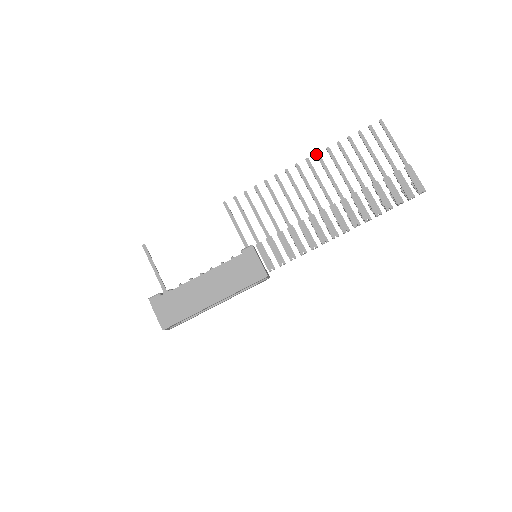
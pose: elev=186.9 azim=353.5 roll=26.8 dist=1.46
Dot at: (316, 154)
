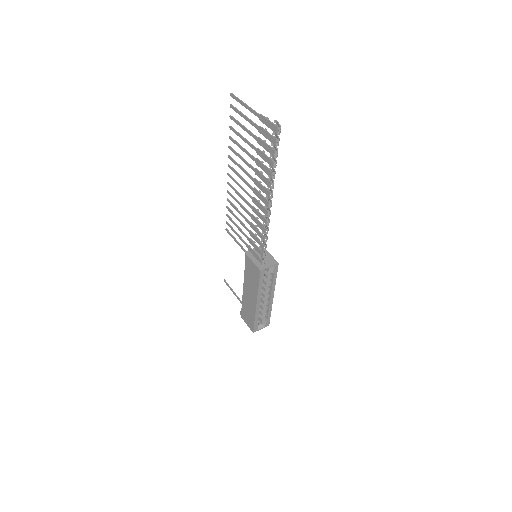
Dot at: (228, 157)
